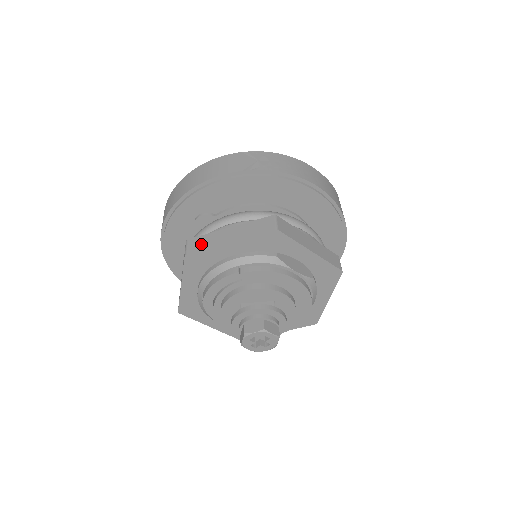
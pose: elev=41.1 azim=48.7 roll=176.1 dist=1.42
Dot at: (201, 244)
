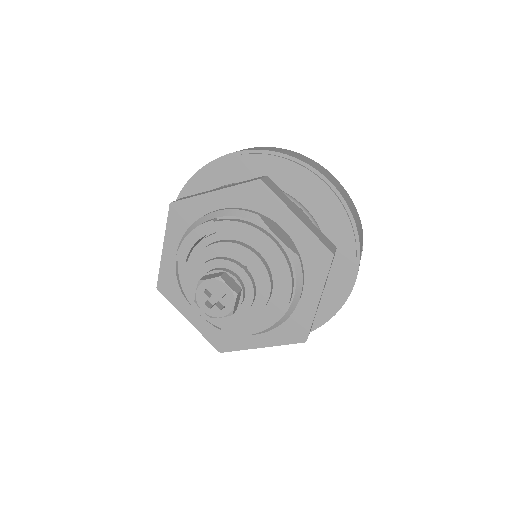
Dot at: occluded
